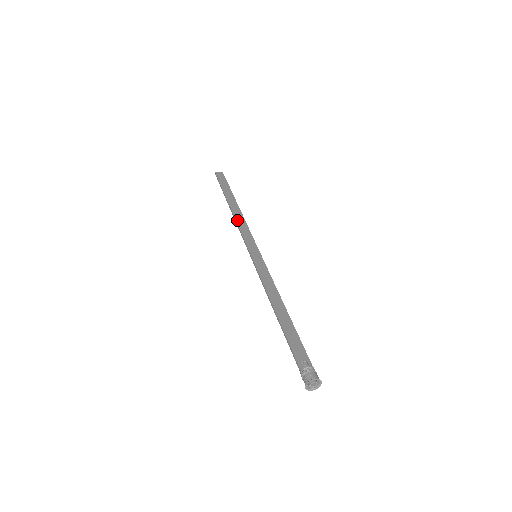
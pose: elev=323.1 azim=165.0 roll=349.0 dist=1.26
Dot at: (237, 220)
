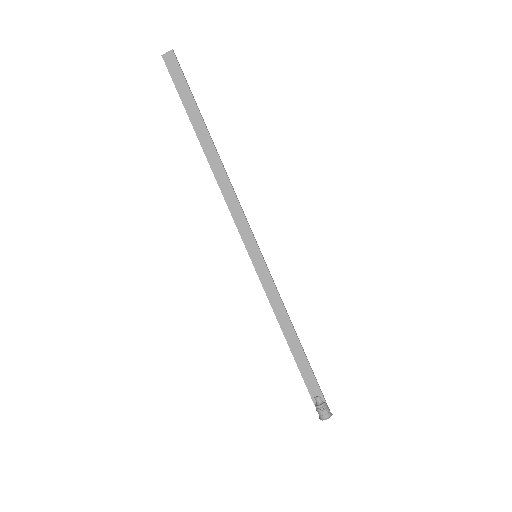
Dot at: (221, 188)
